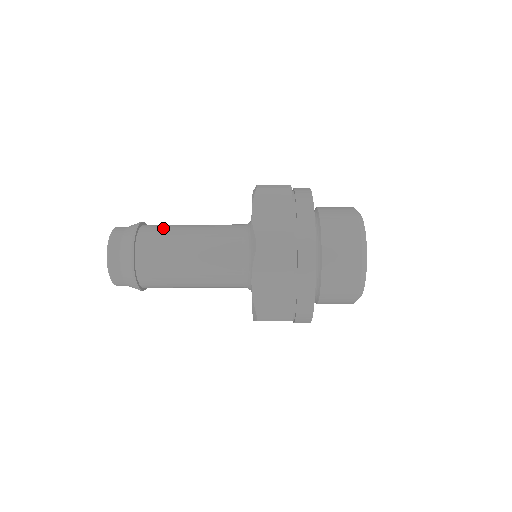
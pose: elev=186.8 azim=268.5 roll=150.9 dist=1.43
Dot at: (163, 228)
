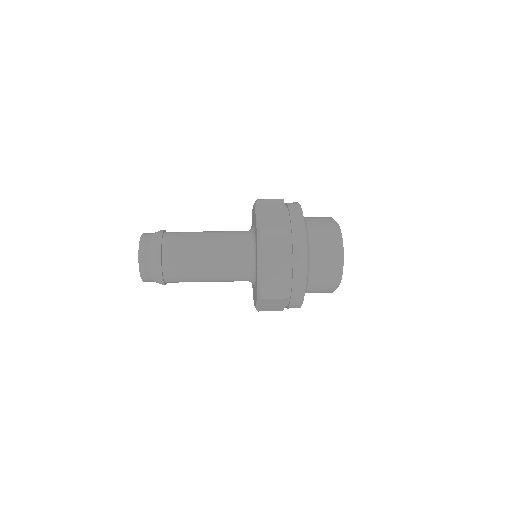
Dot at: (183, 232)
